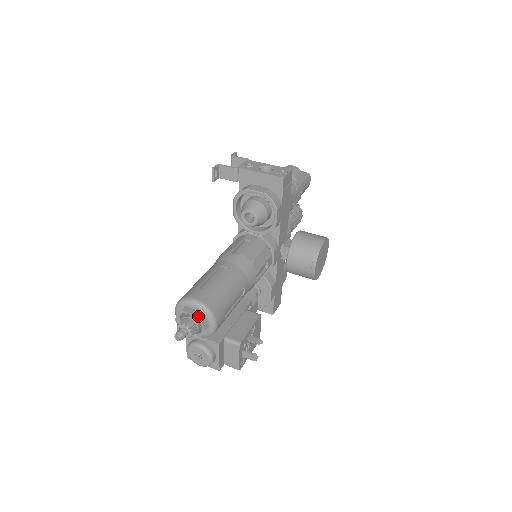
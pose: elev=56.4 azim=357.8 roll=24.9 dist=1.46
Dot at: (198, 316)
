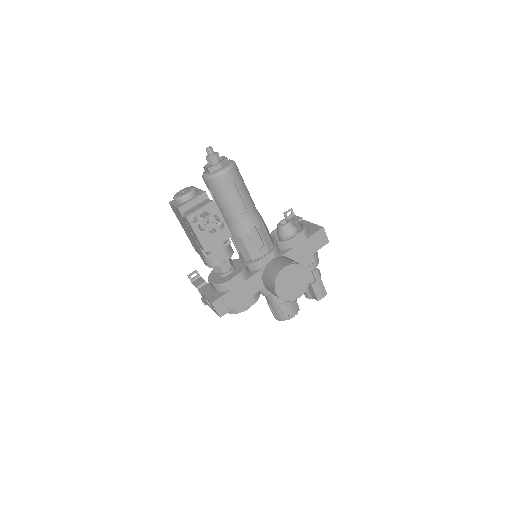
Dot at: (227, 158)
